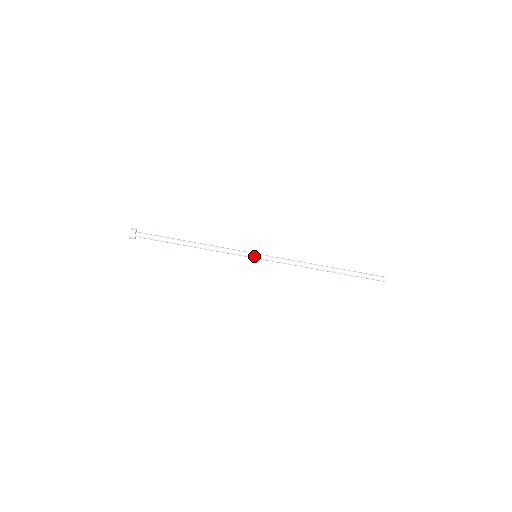
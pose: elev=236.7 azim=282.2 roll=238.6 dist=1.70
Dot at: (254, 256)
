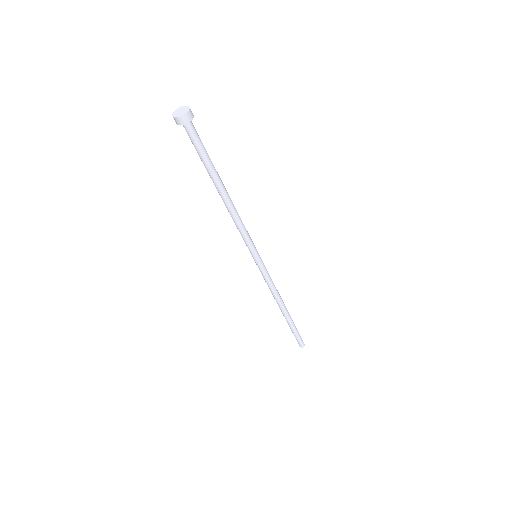
Dot at: (256, 256)
